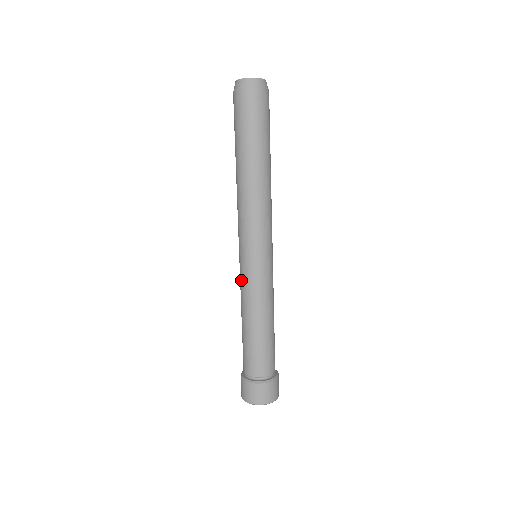
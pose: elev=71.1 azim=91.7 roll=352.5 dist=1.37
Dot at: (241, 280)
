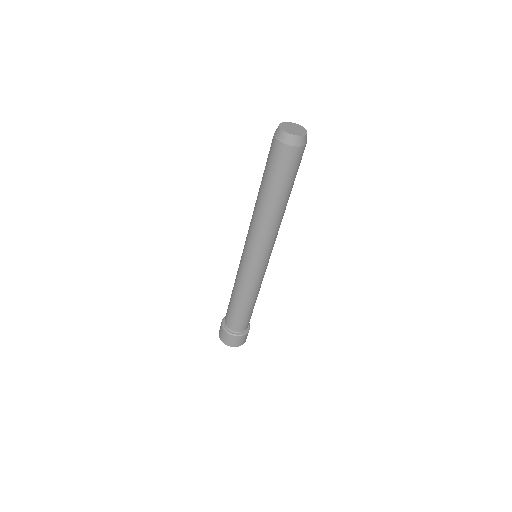
Dot at: (240, 272)
